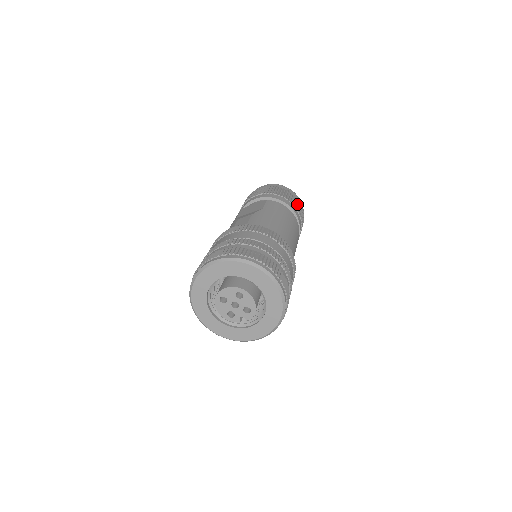
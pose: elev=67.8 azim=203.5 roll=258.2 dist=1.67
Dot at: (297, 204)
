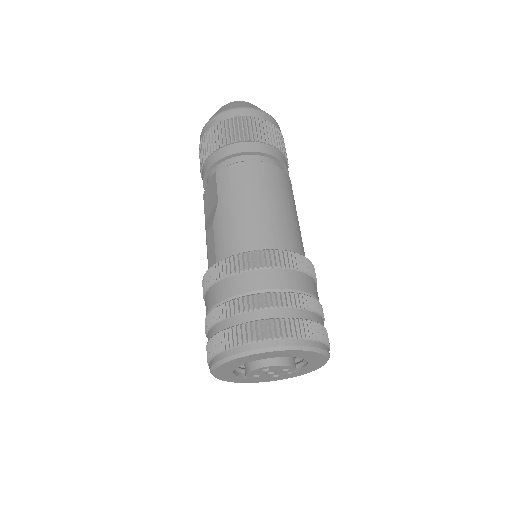
Dot at: (251, 129)
